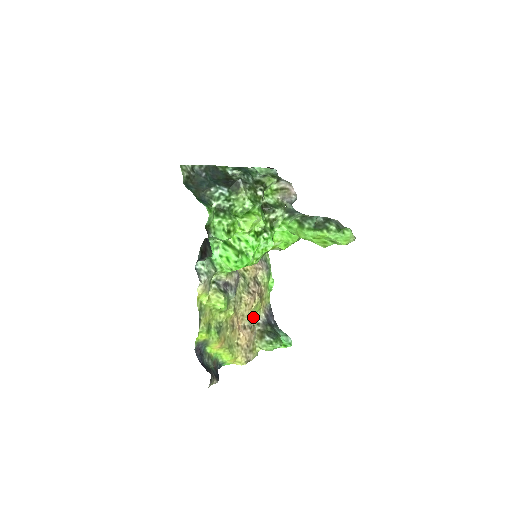
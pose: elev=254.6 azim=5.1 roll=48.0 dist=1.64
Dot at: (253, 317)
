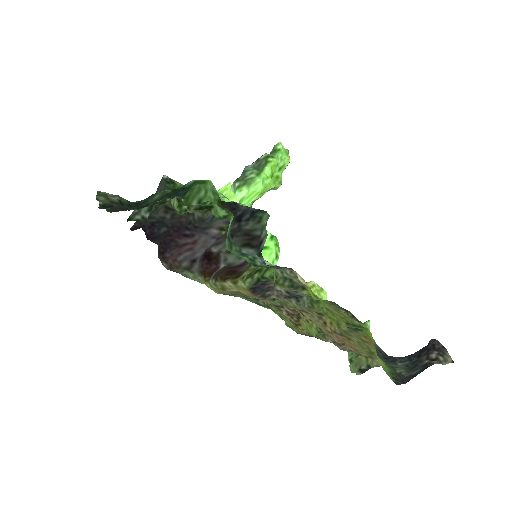
Dot at: (322, 336)
